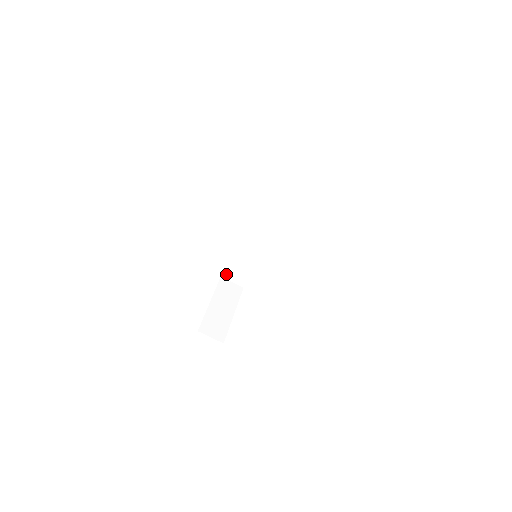
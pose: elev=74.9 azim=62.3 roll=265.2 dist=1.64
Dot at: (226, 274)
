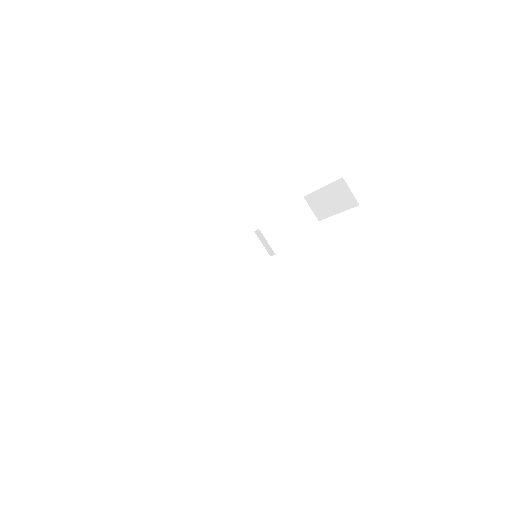
Dot at: (161, 303)
